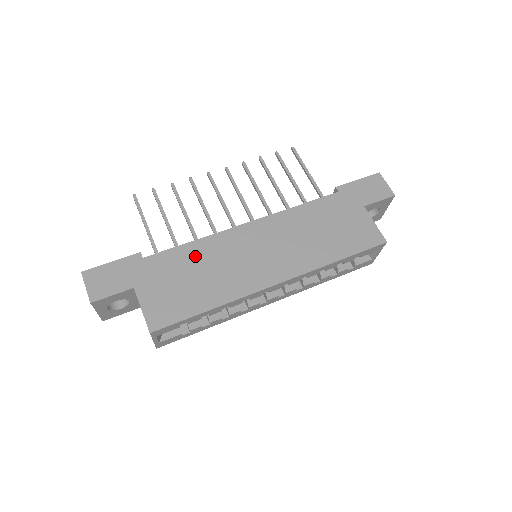
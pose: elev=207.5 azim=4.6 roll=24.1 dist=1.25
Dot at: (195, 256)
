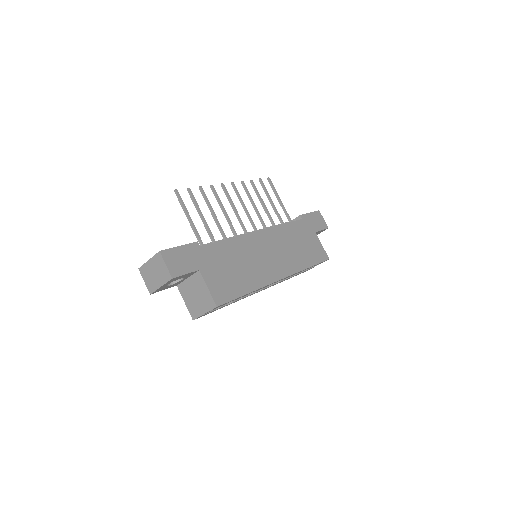
Dot at: (233, 251)
